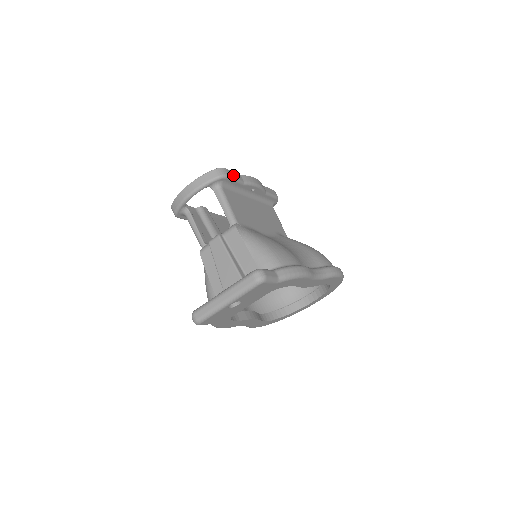
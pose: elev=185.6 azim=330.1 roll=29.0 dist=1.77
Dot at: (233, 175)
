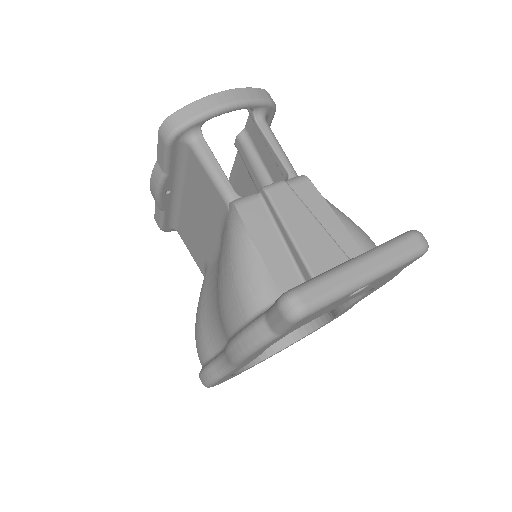
Dot at: occluded
